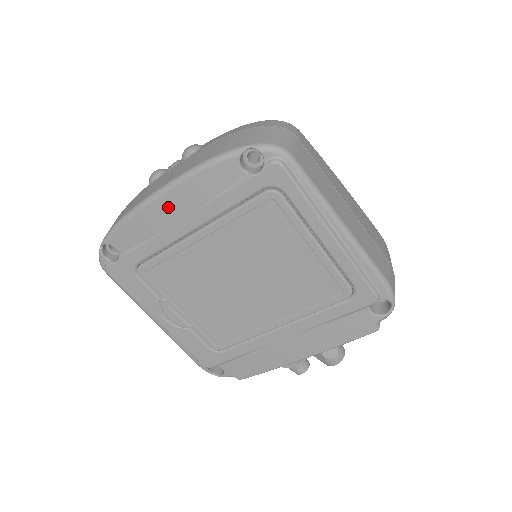
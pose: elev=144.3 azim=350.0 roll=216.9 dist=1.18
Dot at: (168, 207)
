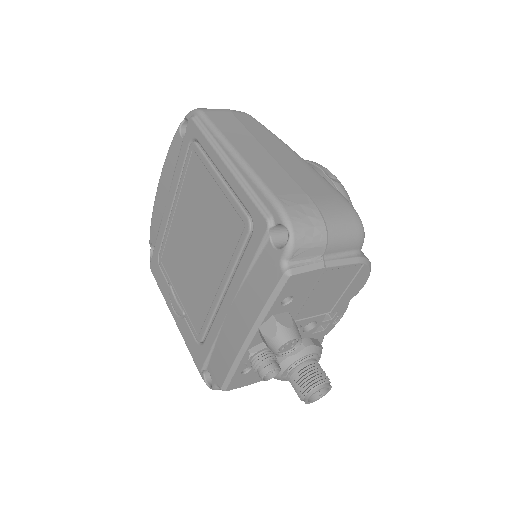
Dot at: (162, 191)
